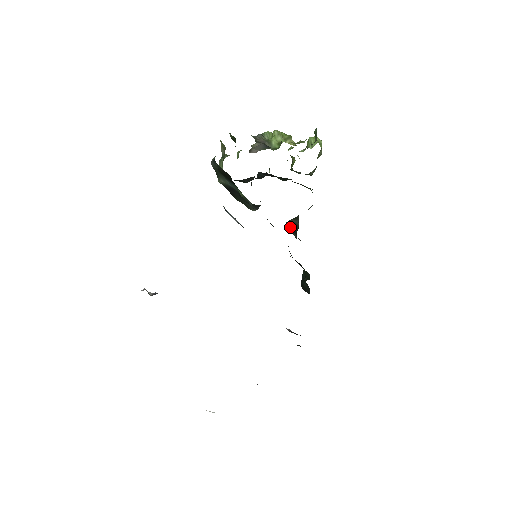
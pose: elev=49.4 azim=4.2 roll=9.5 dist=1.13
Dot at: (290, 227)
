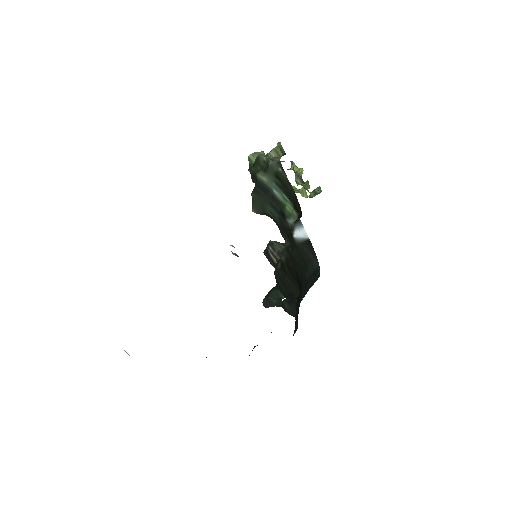
Dot at: (277, 248)
